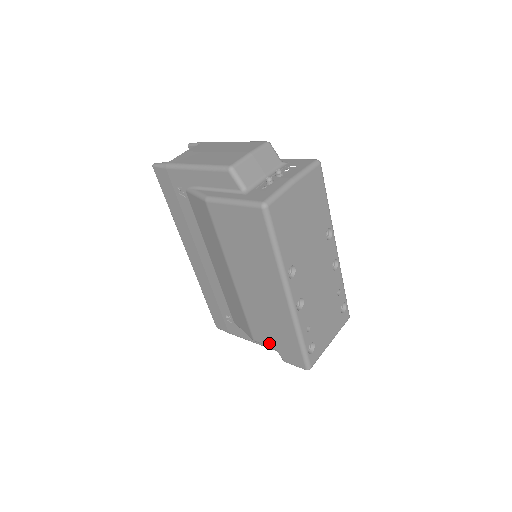
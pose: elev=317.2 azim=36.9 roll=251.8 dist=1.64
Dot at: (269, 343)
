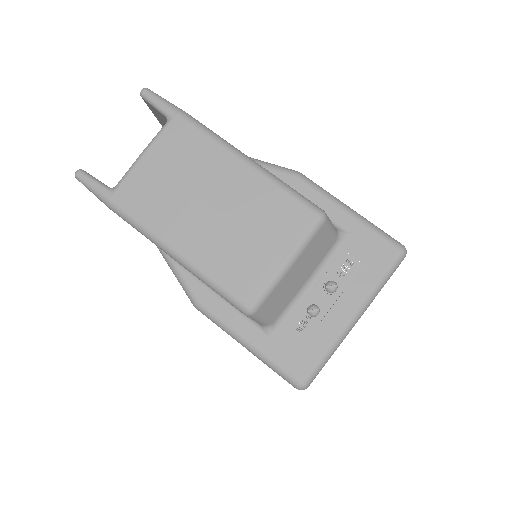
Dot at: occluded
